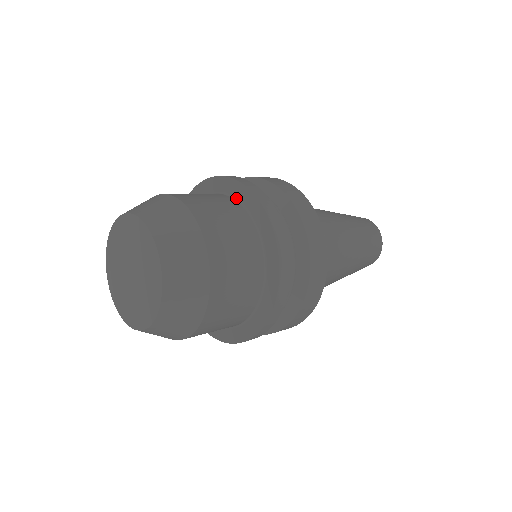
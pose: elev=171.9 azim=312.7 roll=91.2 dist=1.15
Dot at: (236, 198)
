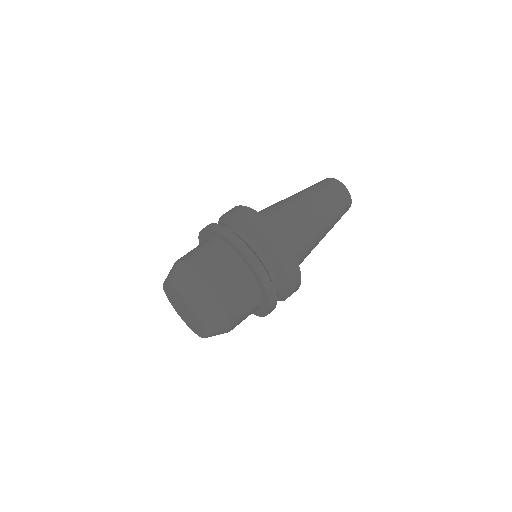
Dot at: (238, 256)
